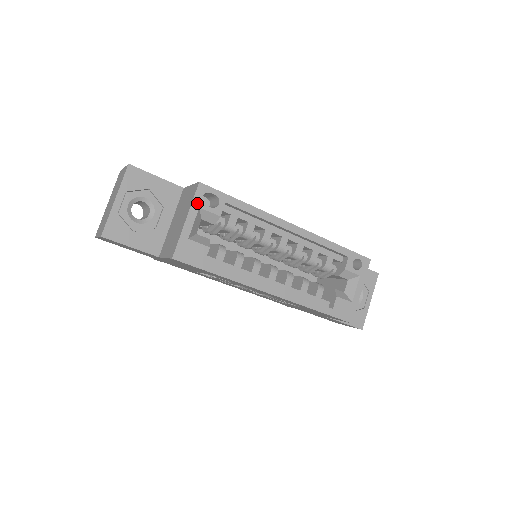
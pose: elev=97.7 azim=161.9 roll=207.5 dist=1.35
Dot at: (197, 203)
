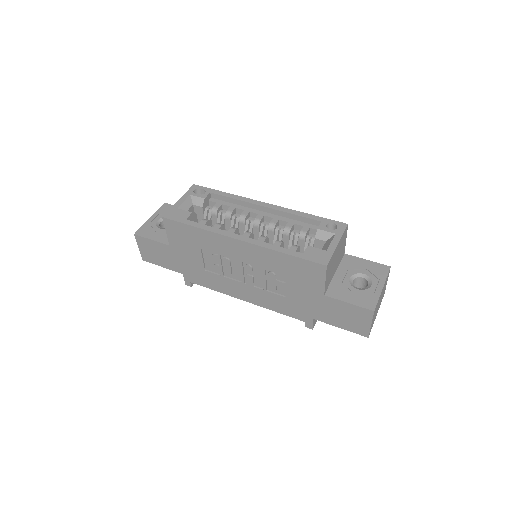
Dot at: (189, 193)
